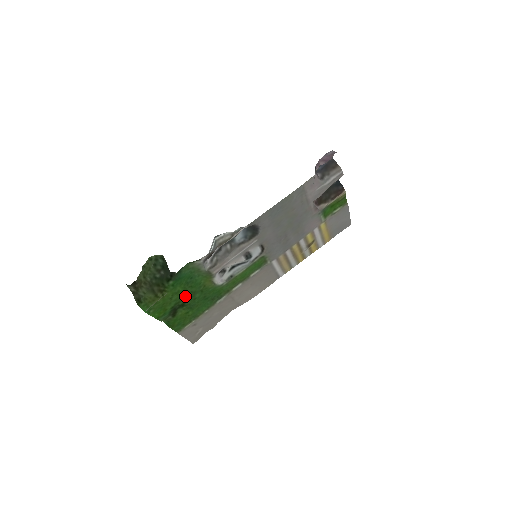
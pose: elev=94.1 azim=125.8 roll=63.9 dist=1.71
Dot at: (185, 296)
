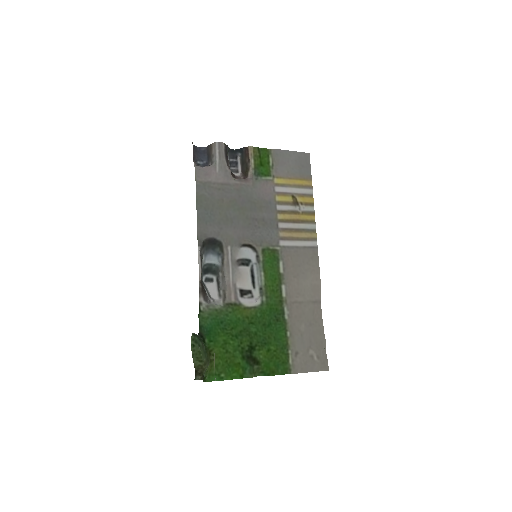
Dot at: (241, 340)
